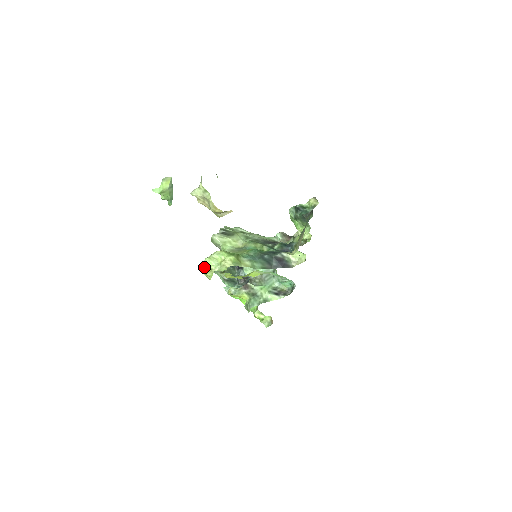
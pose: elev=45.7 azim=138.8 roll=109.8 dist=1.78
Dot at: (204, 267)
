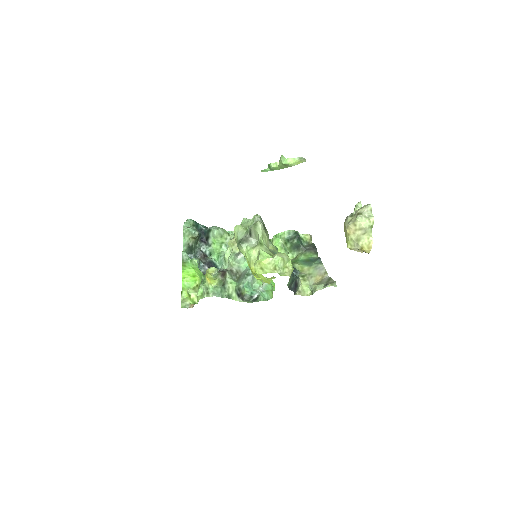
Dot at: (270, 262)
